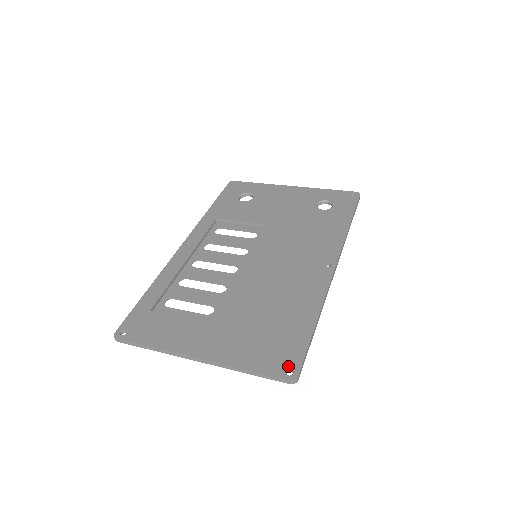
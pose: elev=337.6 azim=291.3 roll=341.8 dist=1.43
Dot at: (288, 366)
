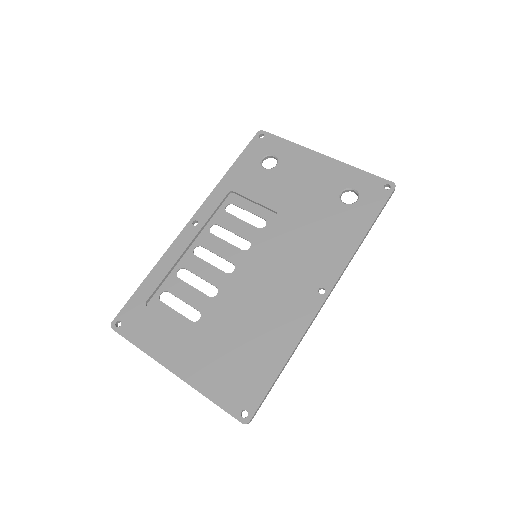
Dot at: (245, 407)
